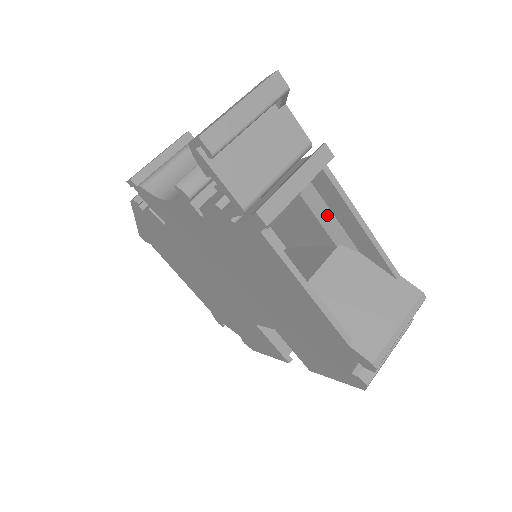
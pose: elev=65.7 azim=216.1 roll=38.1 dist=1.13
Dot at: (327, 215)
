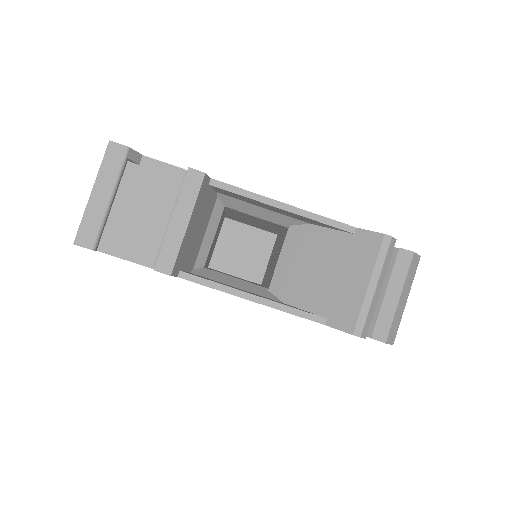
Dot at: (257, 210)
